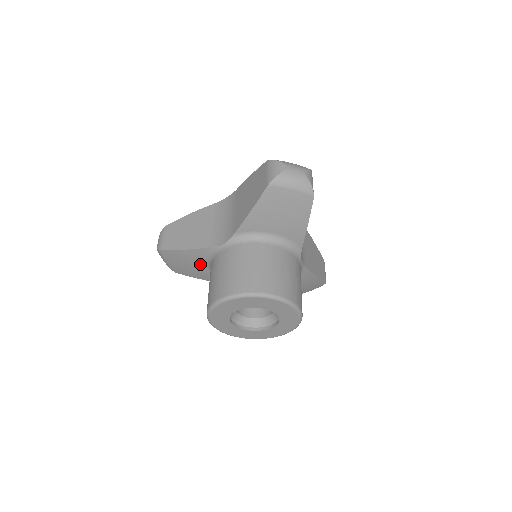
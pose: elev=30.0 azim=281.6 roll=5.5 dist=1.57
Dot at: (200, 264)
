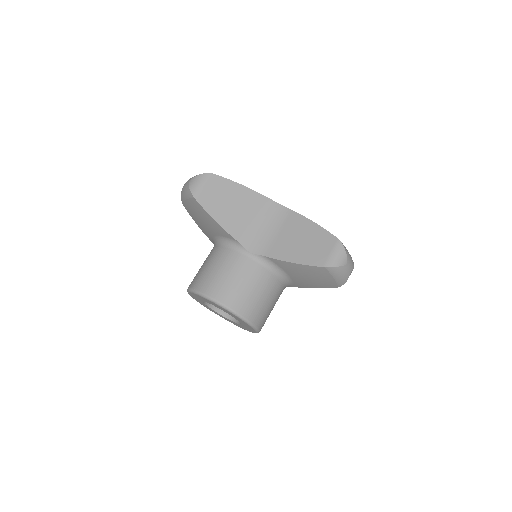
Dot at: (213, 231)
